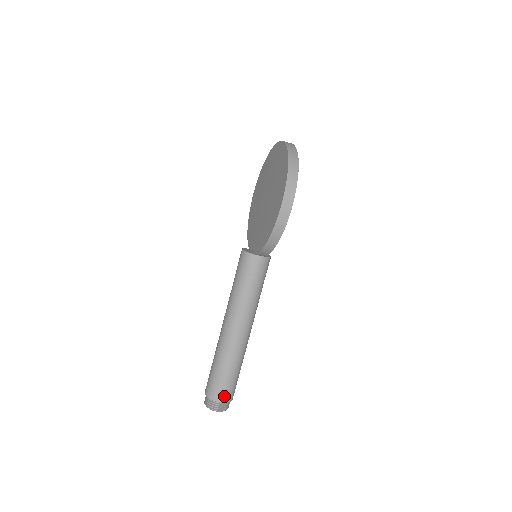
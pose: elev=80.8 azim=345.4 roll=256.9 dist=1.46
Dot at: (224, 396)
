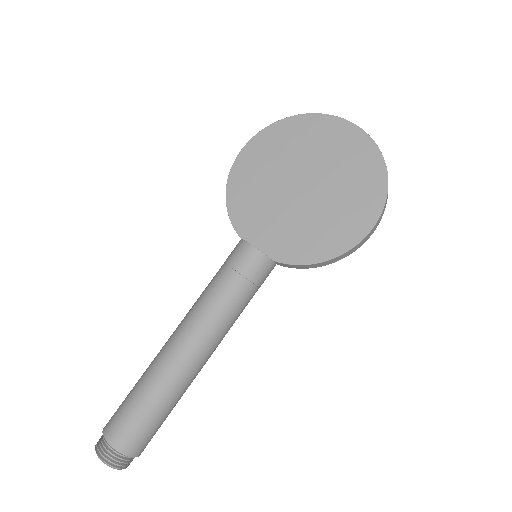
Dot at: (145, 447)
